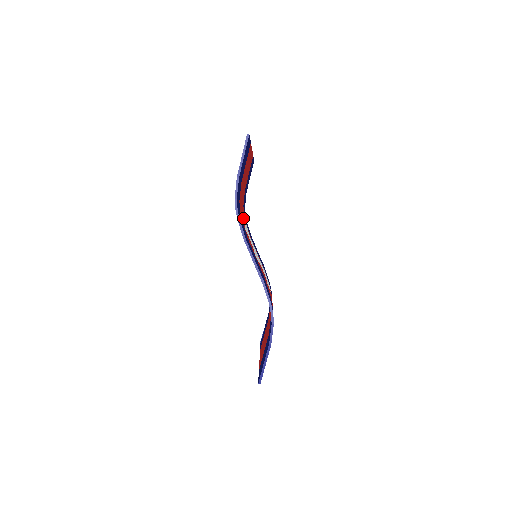
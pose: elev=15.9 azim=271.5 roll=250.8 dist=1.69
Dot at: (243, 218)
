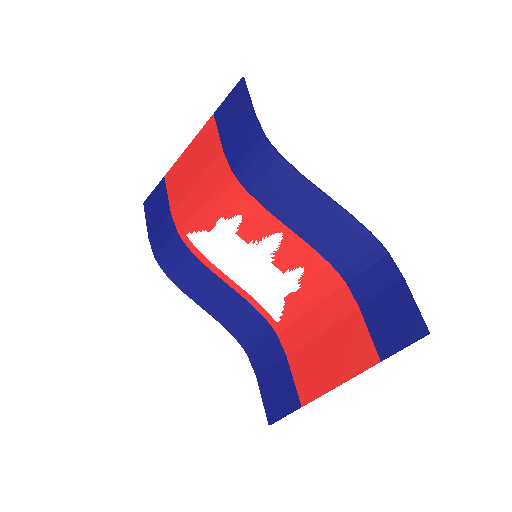
Dot at: (213, 221)
